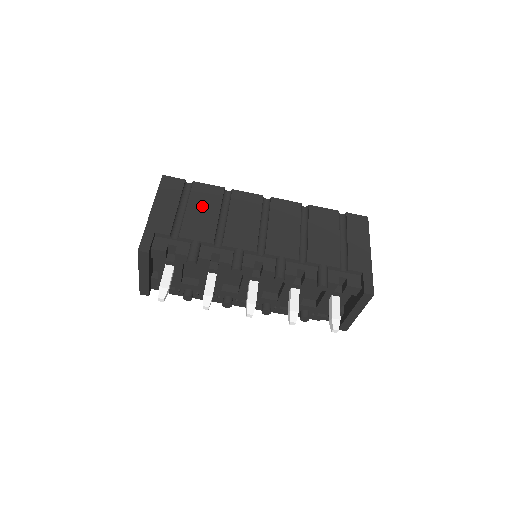
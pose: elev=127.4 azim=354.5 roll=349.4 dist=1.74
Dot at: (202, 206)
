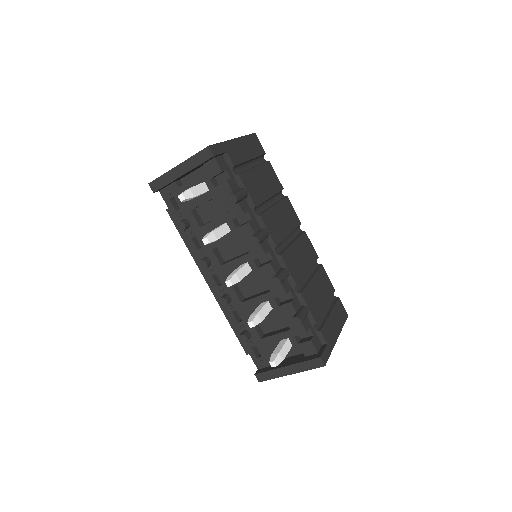
Dot at: (265, 179)
